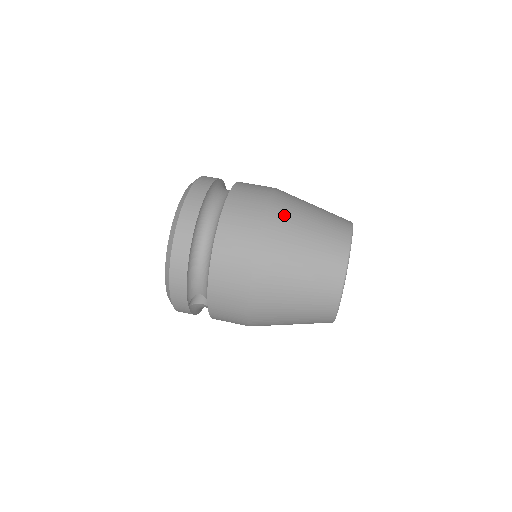
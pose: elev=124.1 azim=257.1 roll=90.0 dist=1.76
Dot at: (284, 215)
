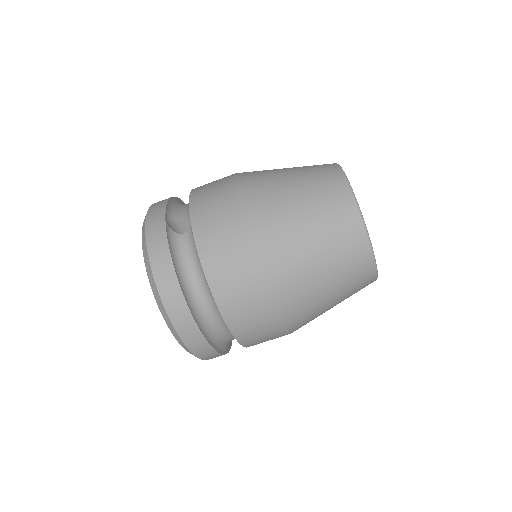
Dot at: (300, 307)
